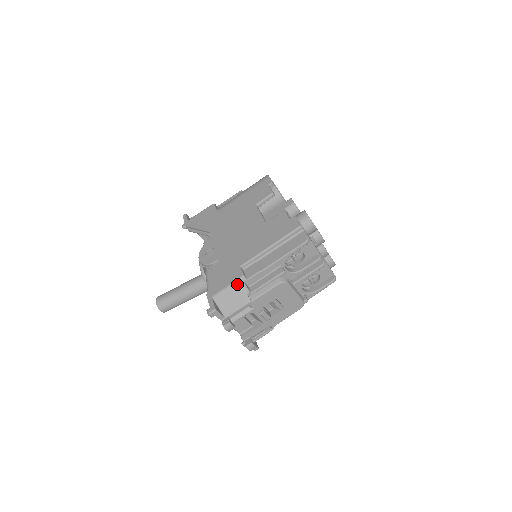
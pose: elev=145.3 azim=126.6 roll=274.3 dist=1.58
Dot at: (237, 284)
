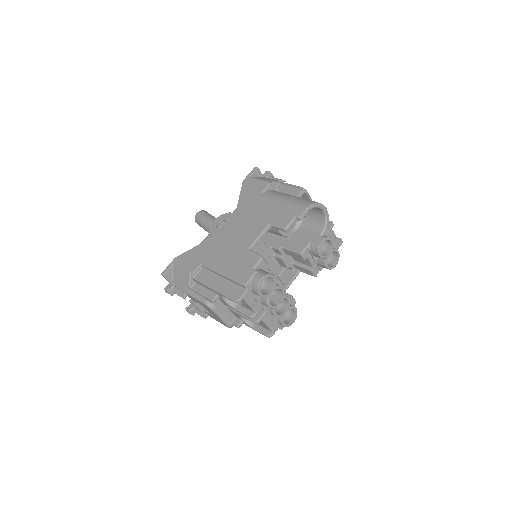
Dot at: (187, 274)
